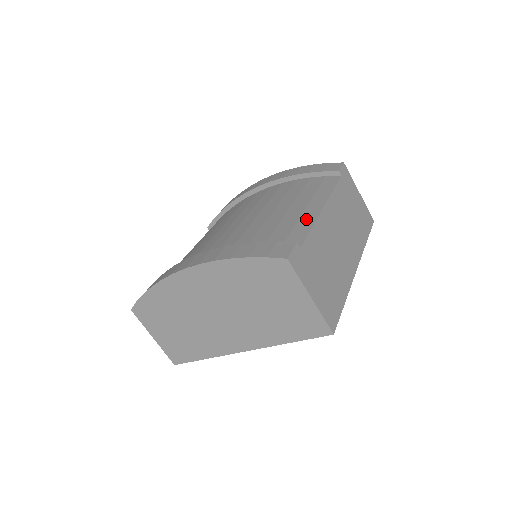
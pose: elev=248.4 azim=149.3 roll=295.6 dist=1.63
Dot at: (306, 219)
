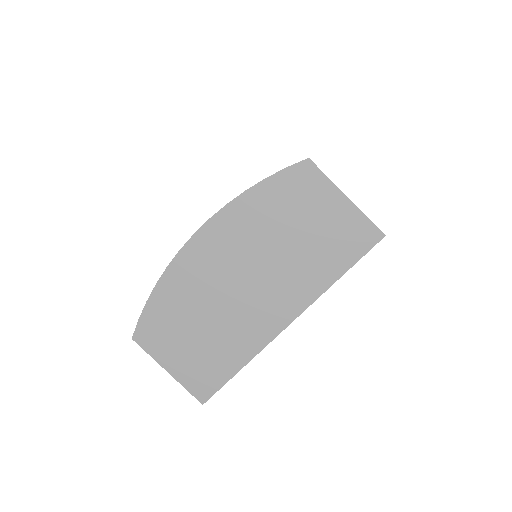
Dot at: occluded
